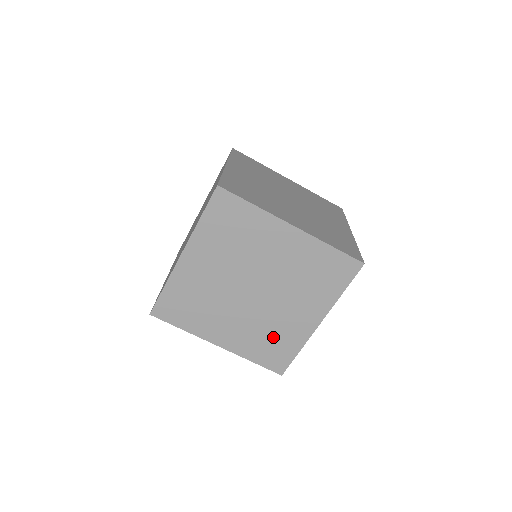
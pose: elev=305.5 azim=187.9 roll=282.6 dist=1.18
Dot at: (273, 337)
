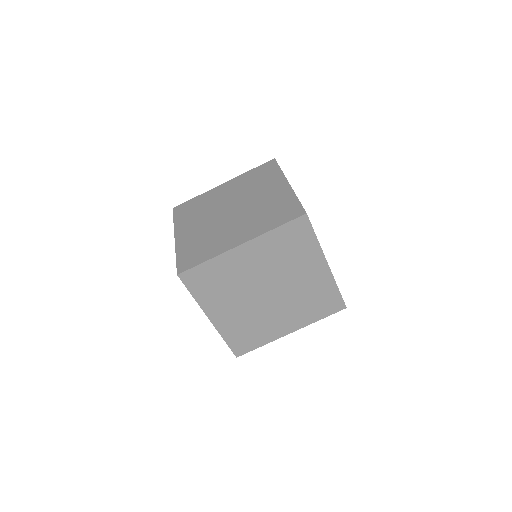
Dot at: (254, 329)
